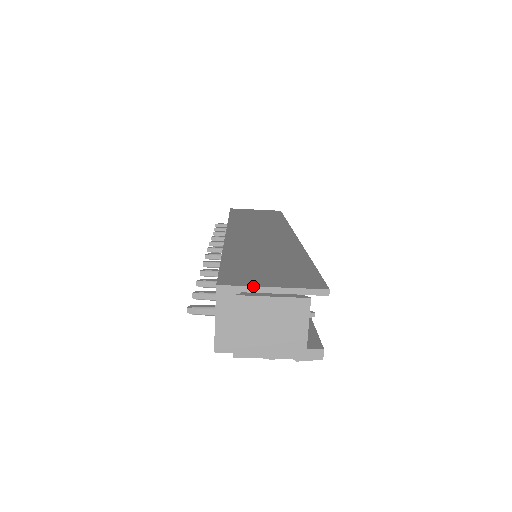
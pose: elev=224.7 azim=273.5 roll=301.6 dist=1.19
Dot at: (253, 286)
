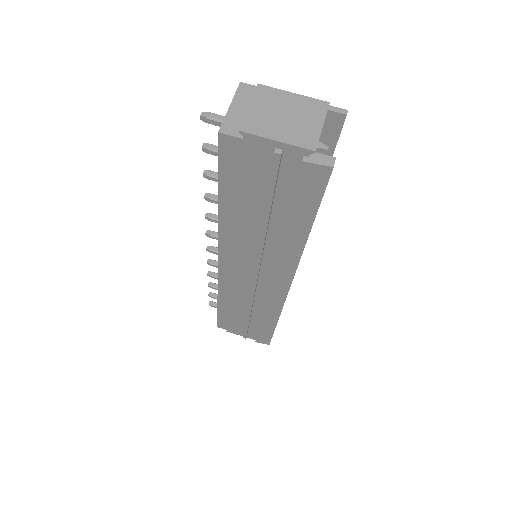
Dot at: occluded
